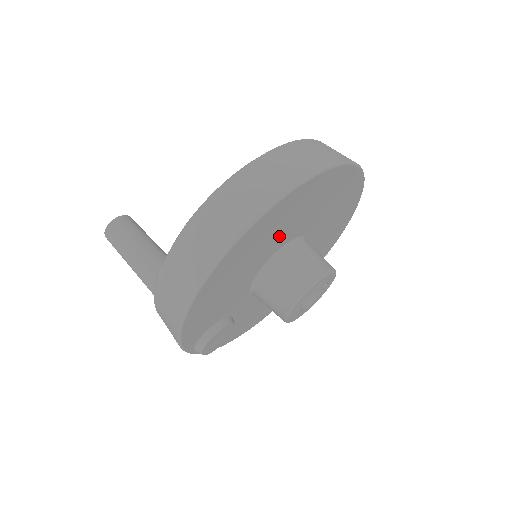
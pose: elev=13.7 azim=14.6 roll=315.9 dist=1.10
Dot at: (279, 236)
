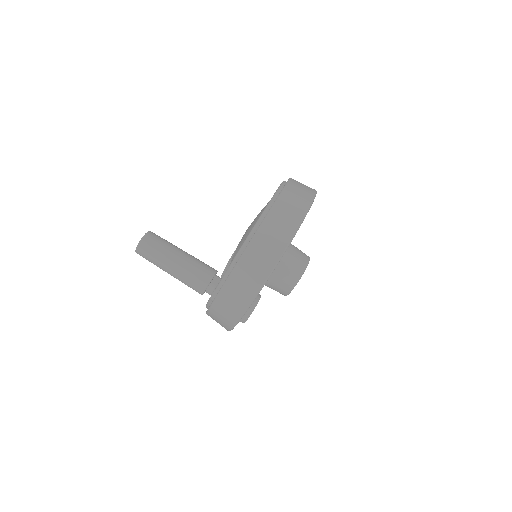
Dot at: occluded
